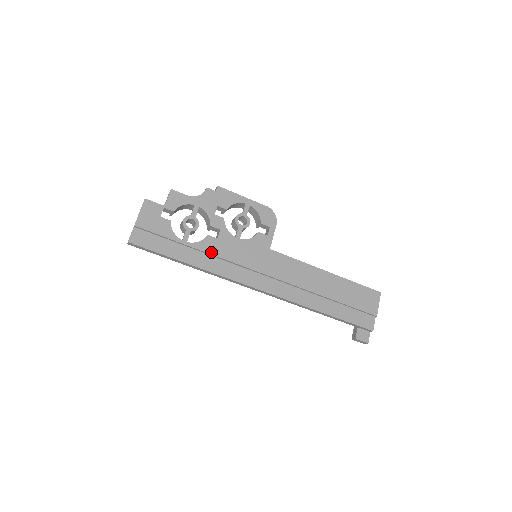
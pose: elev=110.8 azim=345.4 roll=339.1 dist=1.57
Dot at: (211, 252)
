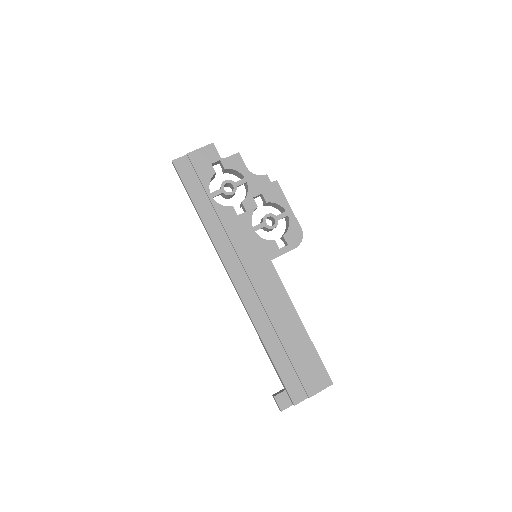
Dot at: (223, 220)
